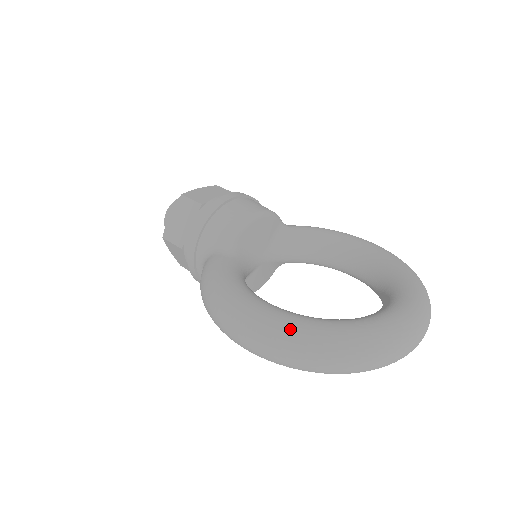
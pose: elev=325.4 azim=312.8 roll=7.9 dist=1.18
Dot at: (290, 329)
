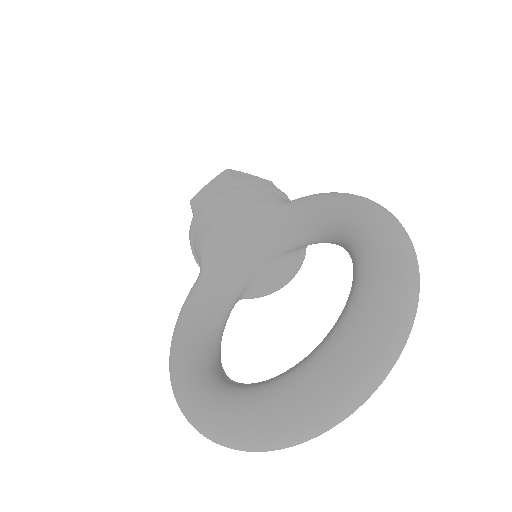
Dot at: (184, 402)
